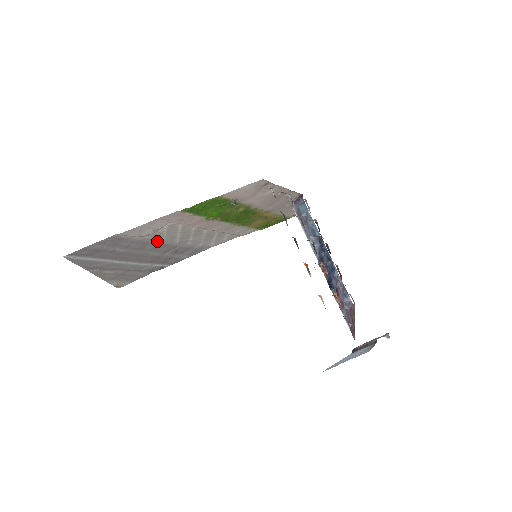
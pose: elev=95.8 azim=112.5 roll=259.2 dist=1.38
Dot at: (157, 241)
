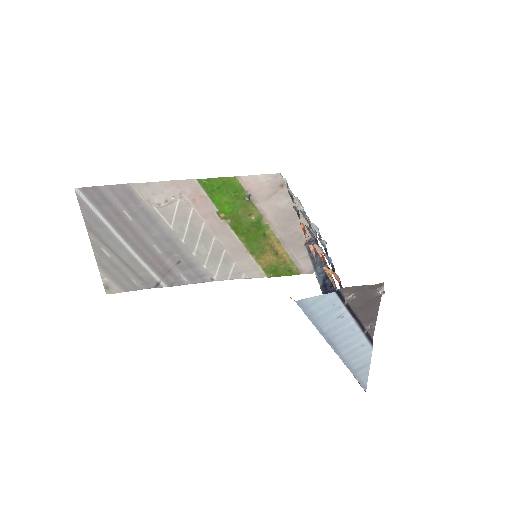
Dot at: (164, 226)
